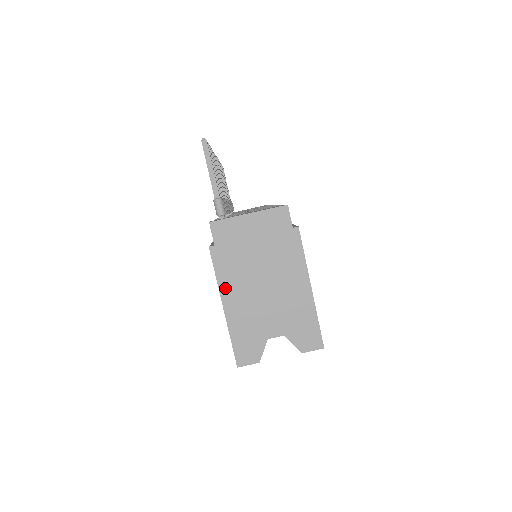
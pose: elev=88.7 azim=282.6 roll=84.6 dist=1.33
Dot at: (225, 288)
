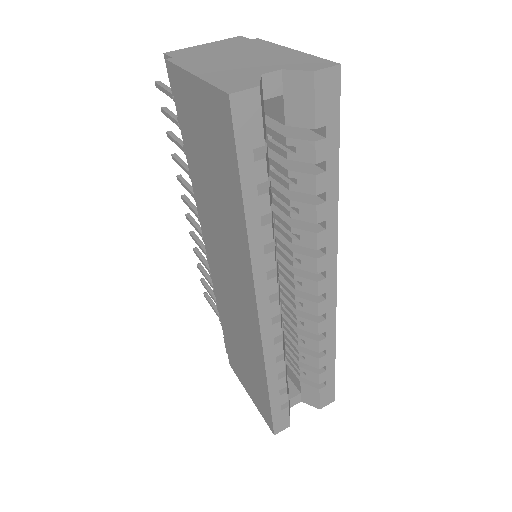
Dot at: (191, 68)
